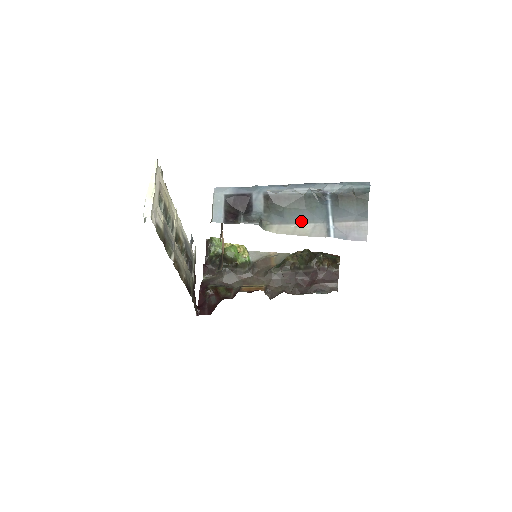
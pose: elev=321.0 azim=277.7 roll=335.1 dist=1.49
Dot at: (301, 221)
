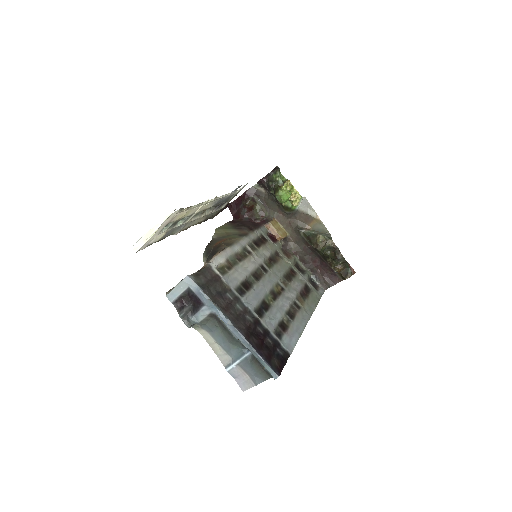
Dot at: (220, 344)
